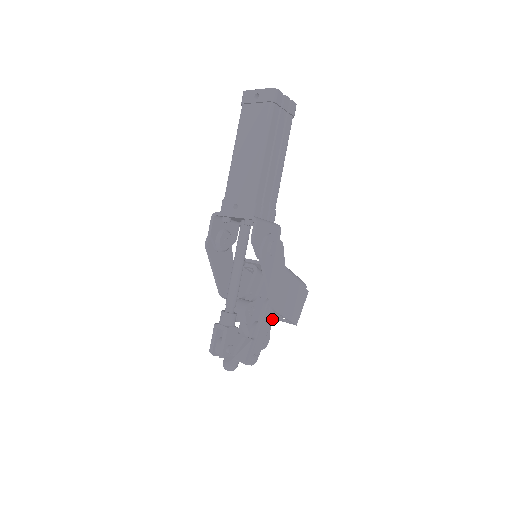
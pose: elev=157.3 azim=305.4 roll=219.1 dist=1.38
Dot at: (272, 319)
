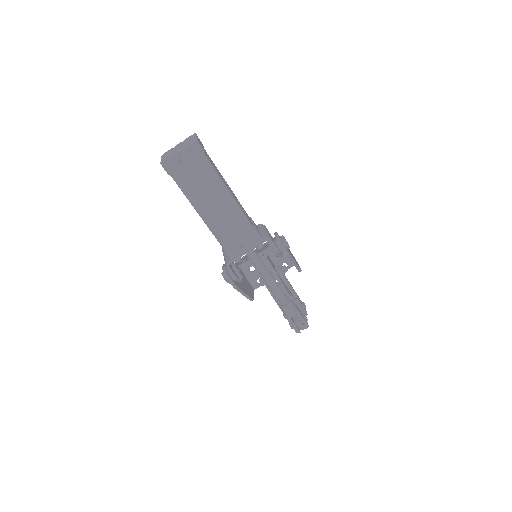
Dot at: occluded
